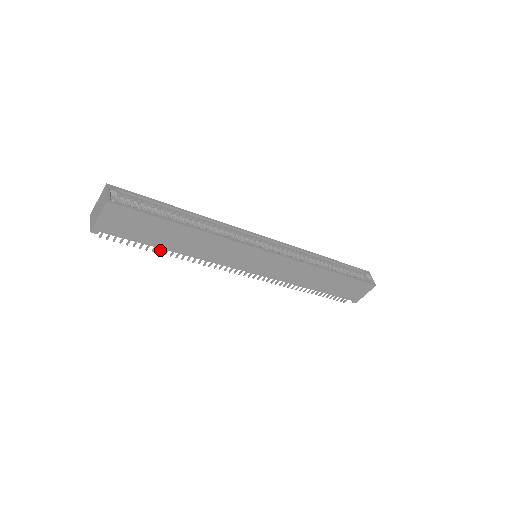
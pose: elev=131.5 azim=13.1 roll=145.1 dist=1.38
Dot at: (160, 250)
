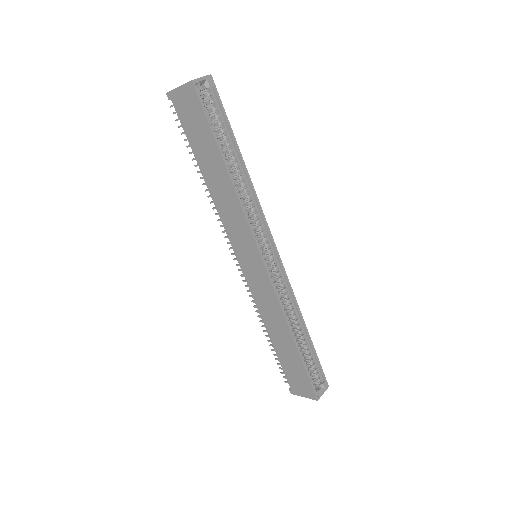
Dot at: occluded
